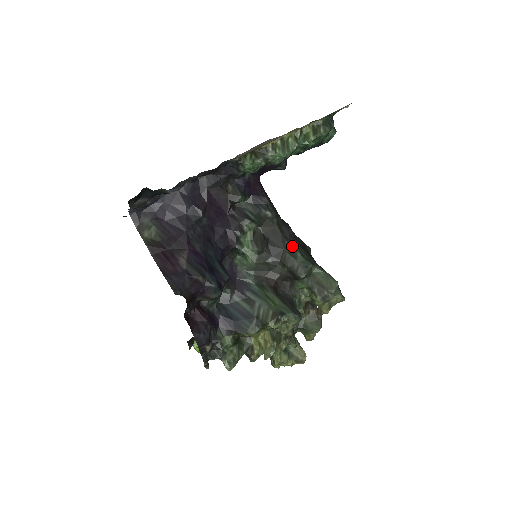
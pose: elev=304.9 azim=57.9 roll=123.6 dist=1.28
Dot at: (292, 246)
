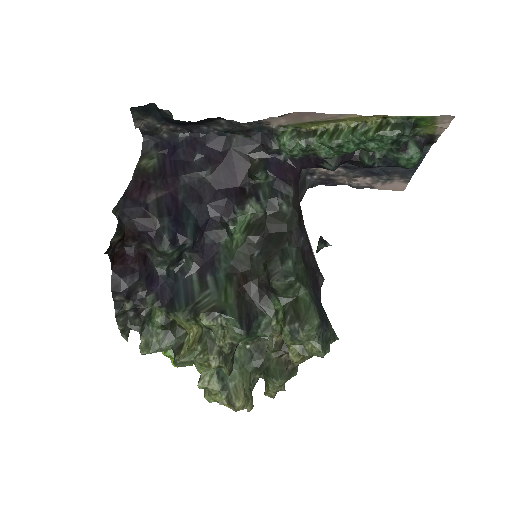
Dot at: (289, 251)
